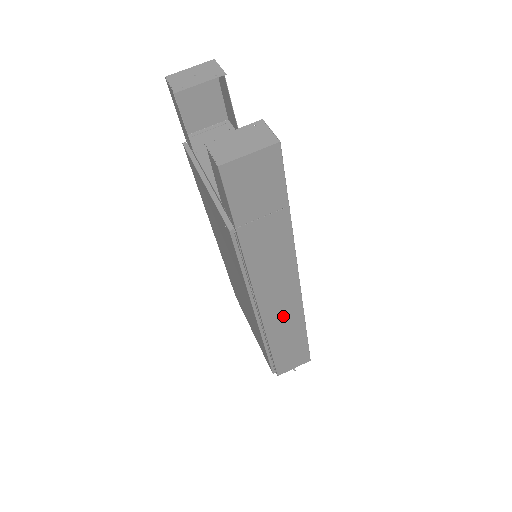
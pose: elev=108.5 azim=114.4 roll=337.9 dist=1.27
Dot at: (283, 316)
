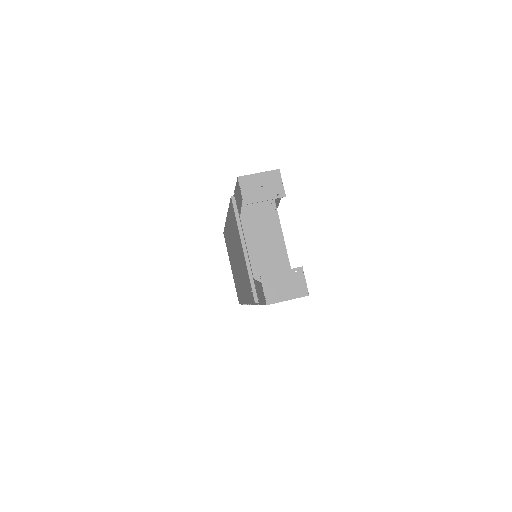
Dot at: occluded
